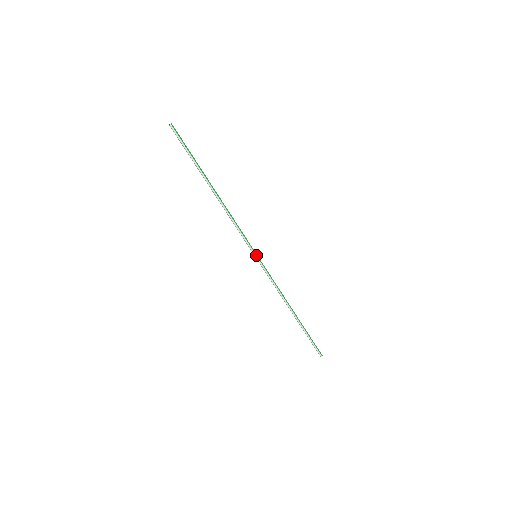
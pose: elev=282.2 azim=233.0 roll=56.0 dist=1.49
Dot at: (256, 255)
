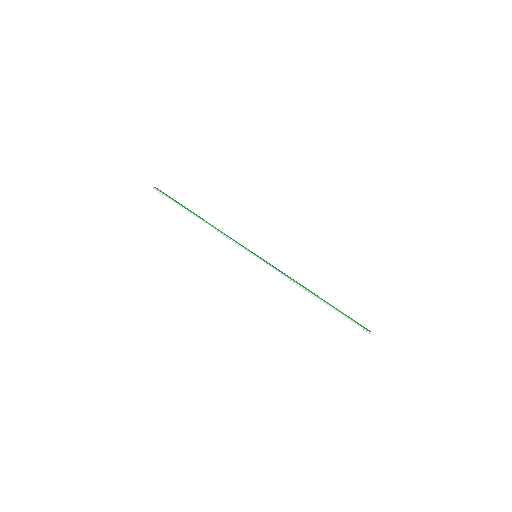
Dot at: (255, 255)
